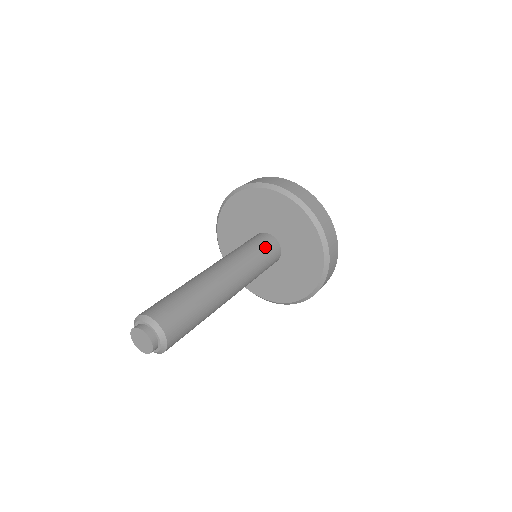
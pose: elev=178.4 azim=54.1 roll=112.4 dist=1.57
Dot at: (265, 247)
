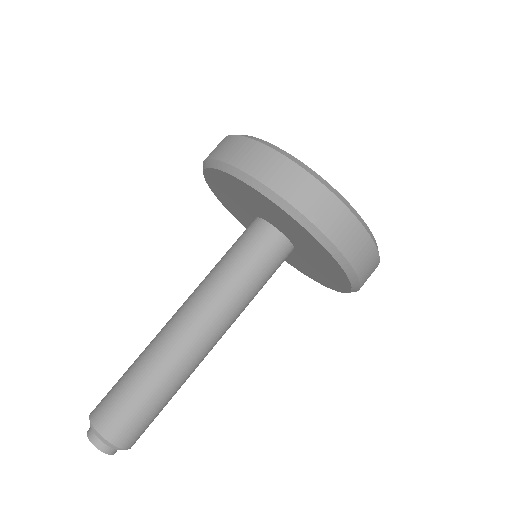
Dot at: (257, 253)
